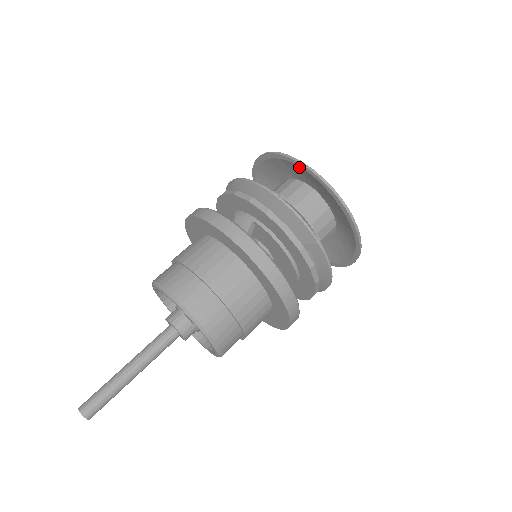
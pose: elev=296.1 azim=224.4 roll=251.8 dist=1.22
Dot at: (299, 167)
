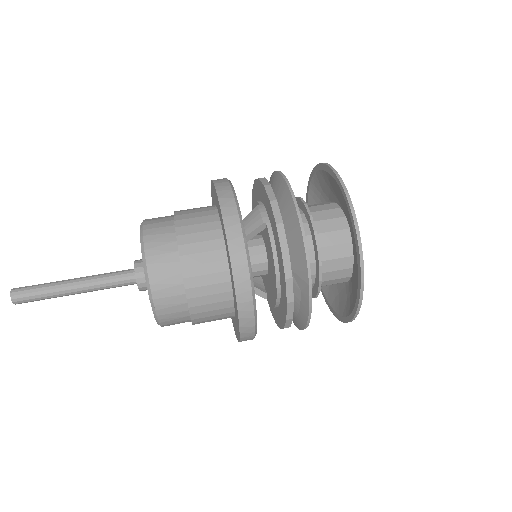
Dot at: (344, 198)
